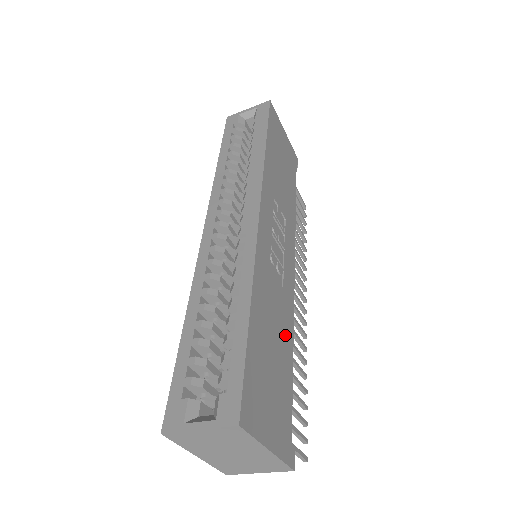
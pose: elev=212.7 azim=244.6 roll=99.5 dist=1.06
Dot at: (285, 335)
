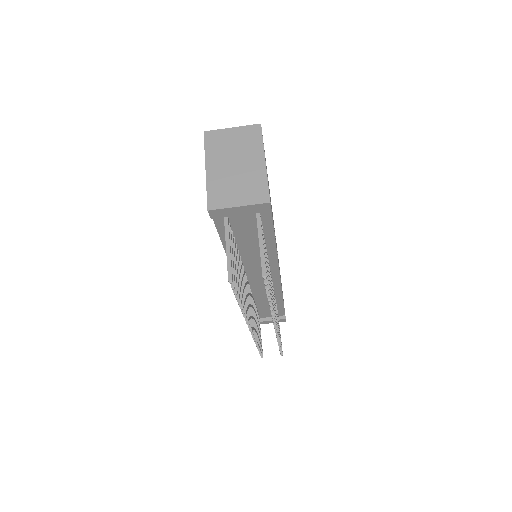
Dot at: occluded
